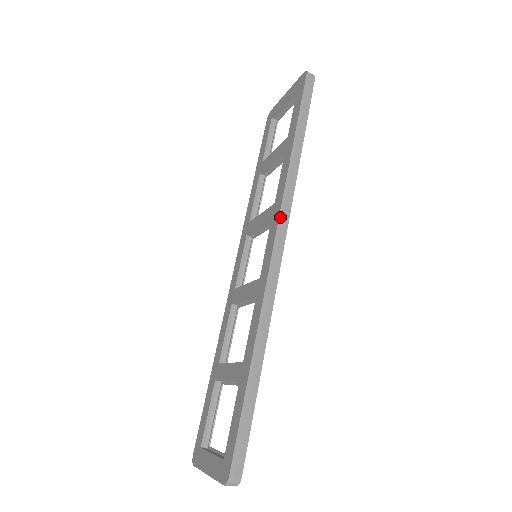
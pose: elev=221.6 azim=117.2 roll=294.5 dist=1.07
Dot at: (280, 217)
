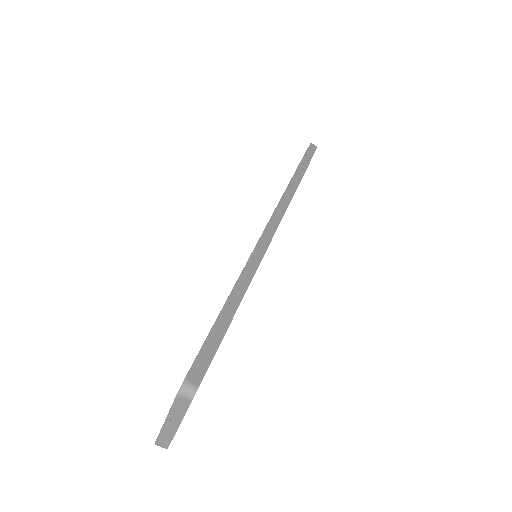
Dot at: (277, 208)
